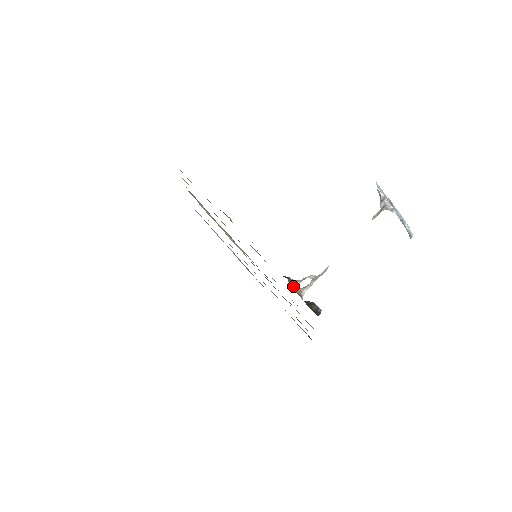
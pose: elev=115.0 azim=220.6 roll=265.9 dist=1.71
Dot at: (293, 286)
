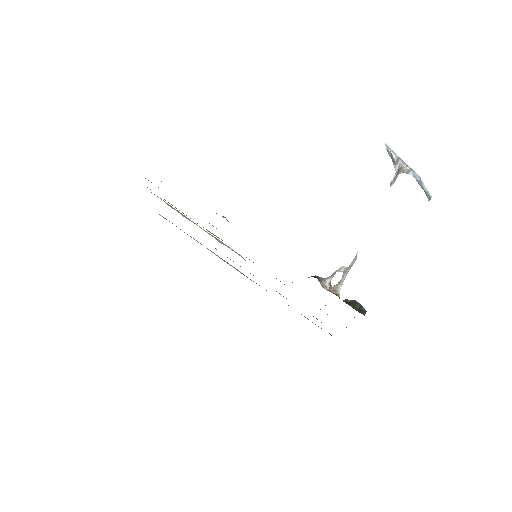
Dot at: (325, 286)
